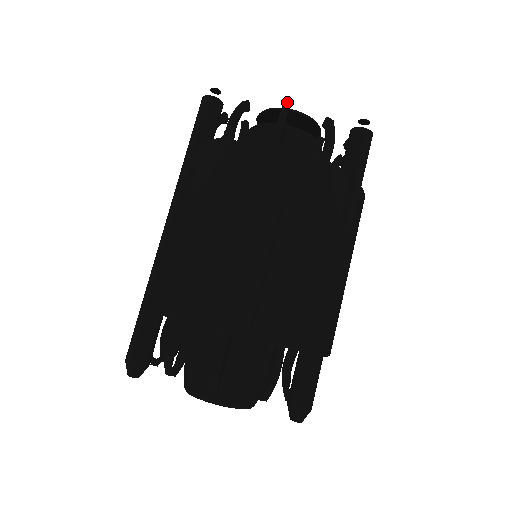
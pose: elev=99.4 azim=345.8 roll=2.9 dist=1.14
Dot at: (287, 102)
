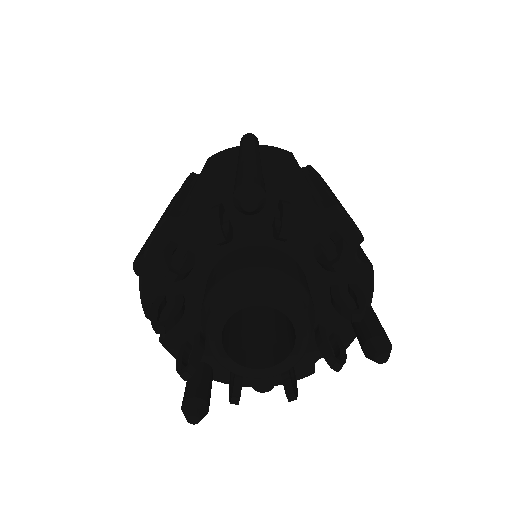
Dot at: occluded
